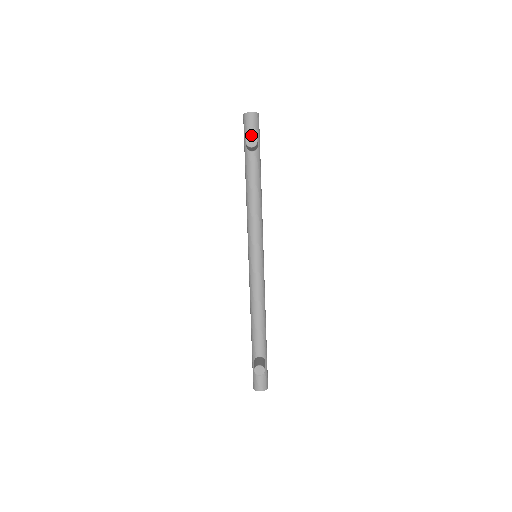
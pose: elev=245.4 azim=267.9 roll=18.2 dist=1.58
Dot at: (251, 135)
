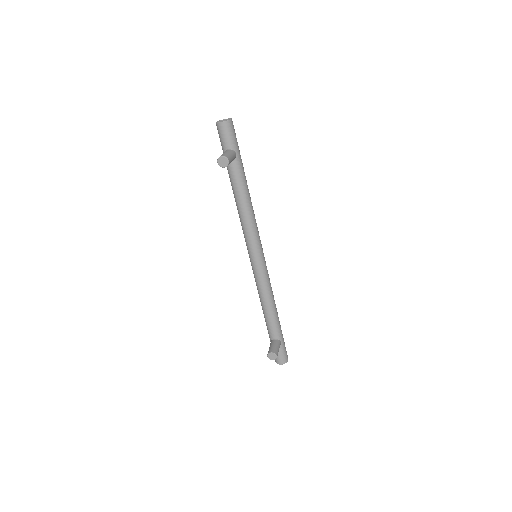
Dot at: (227, 145)
